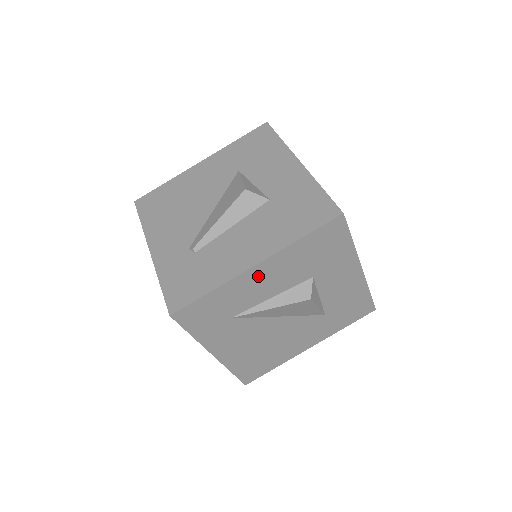
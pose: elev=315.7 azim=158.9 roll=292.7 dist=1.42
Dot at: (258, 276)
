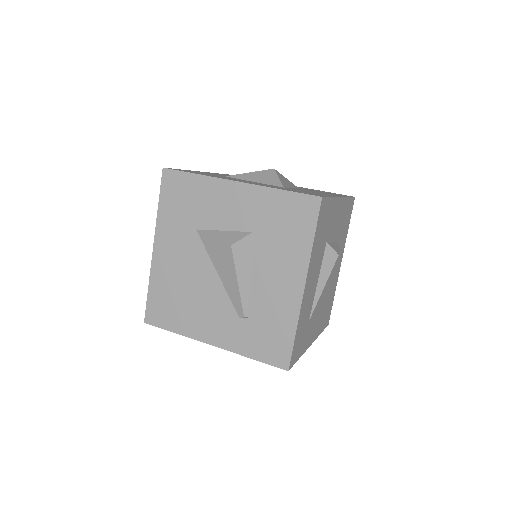
Dot at: (308, 288)
